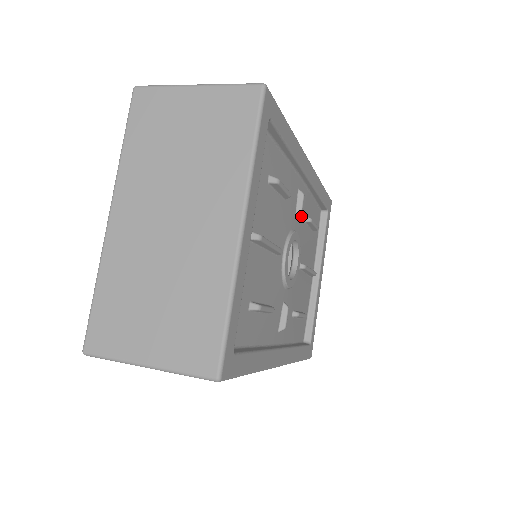
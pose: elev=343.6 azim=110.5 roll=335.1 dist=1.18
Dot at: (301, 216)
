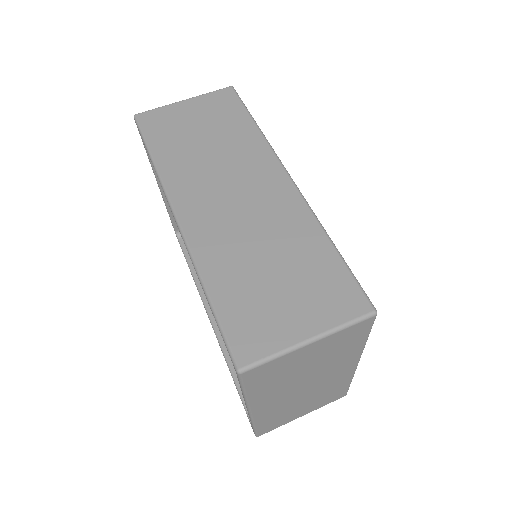
Dot at: occluded
